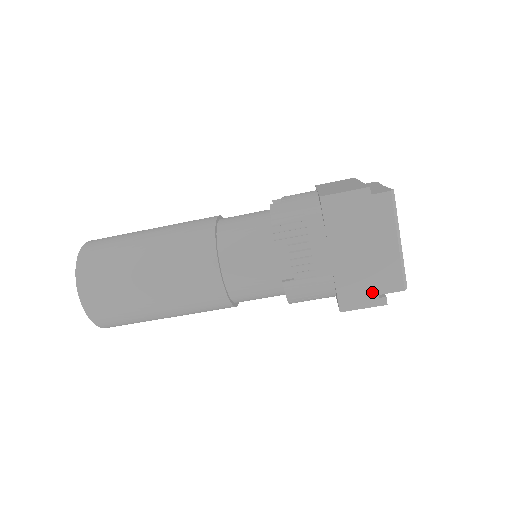
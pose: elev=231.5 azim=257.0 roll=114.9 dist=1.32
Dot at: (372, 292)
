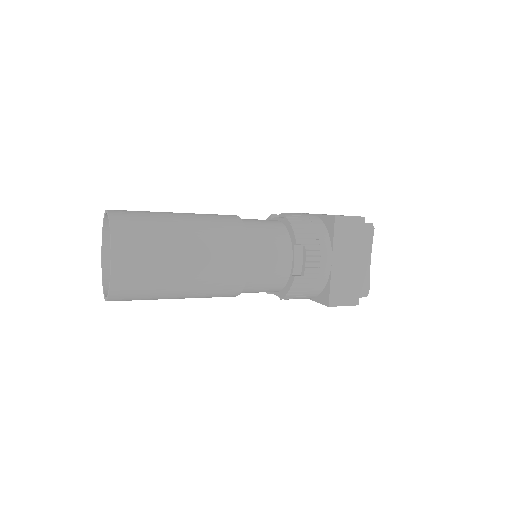
Dot at: occluded
